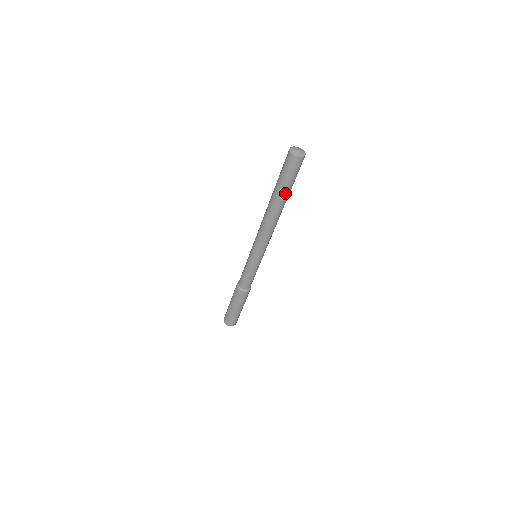
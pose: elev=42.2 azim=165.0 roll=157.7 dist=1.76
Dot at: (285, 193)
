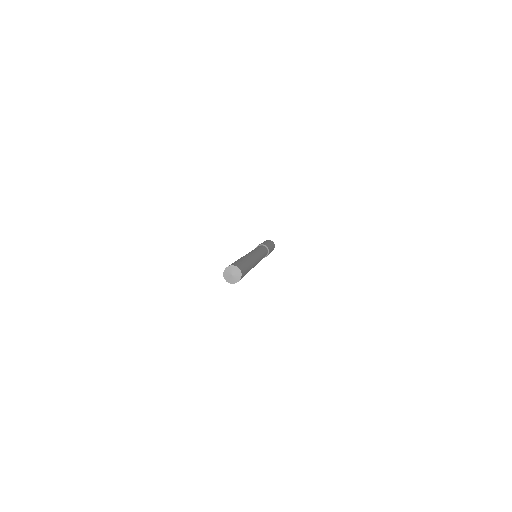
Dot at: occluded
